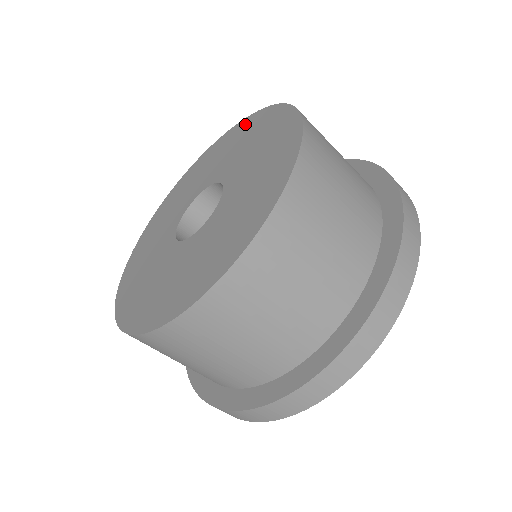
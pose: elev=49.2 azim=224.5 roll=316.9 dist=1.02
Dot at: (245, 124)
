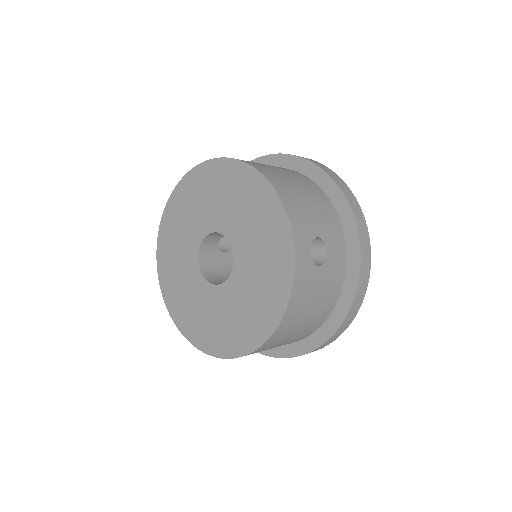
Dot at: (284, 250)
